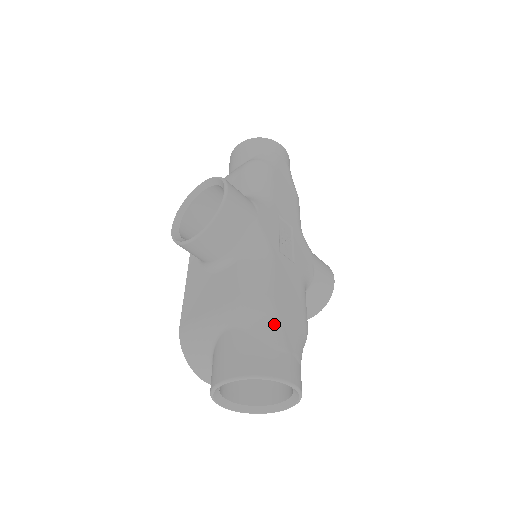
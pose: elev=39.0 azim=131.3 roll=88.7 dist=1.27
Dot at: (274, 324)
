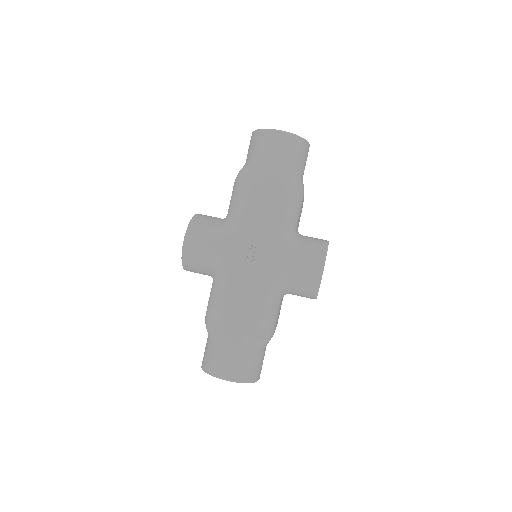
Dot at: (218, 338)
